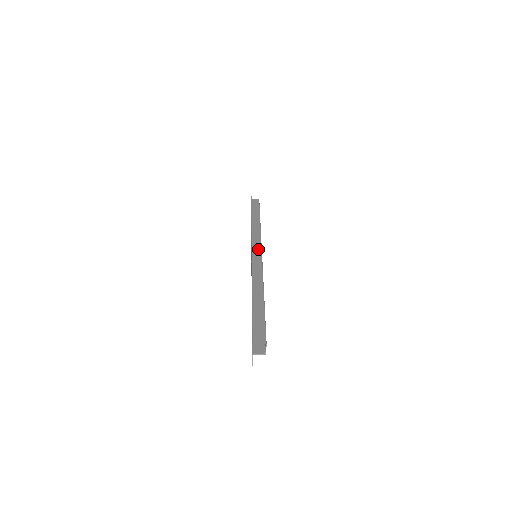
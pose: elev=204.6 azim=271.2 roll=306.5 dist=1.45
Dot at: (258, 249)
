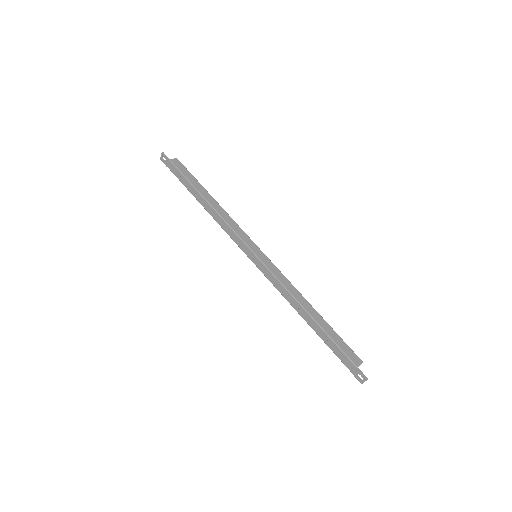
Dot at: (257, 249)
